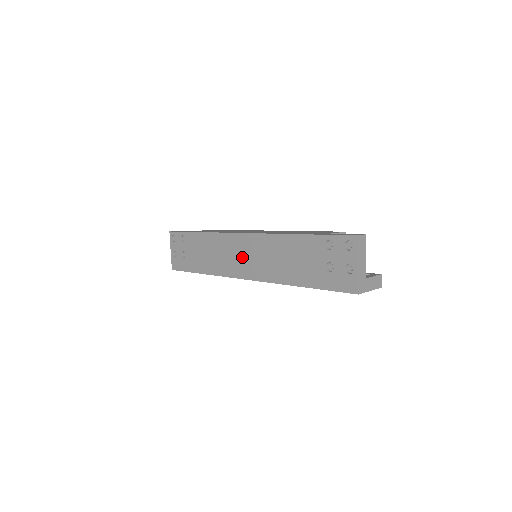
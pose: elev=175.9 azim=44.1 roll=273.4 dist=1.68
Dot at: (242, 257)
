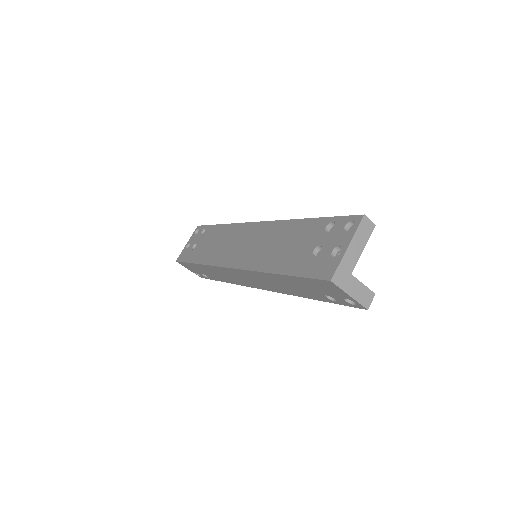
Dot at: (241, 245)
